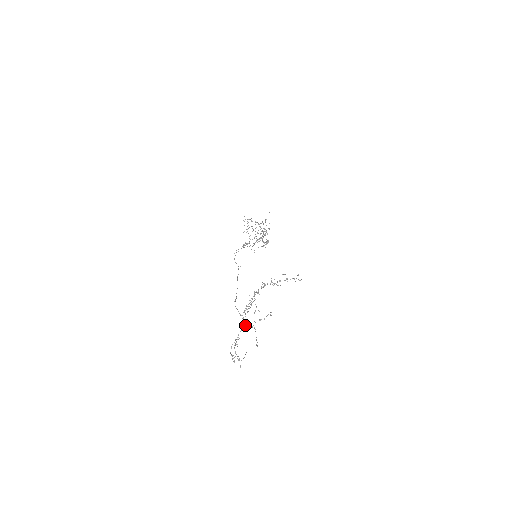
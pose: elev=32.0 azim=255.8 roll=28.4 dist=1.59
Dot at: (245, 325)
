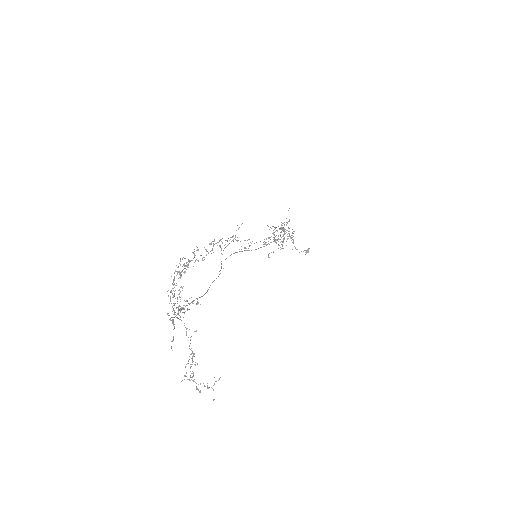
Dot at: occluded
